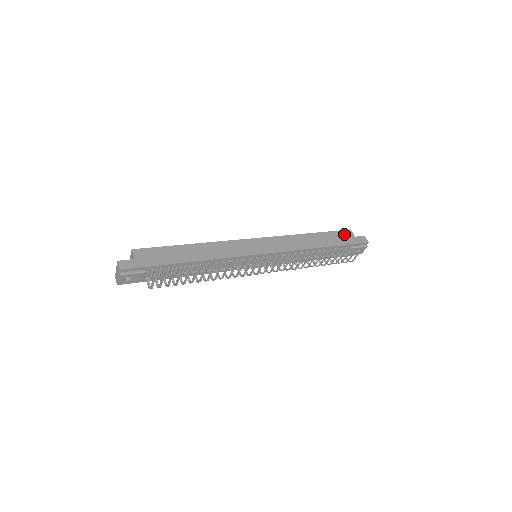
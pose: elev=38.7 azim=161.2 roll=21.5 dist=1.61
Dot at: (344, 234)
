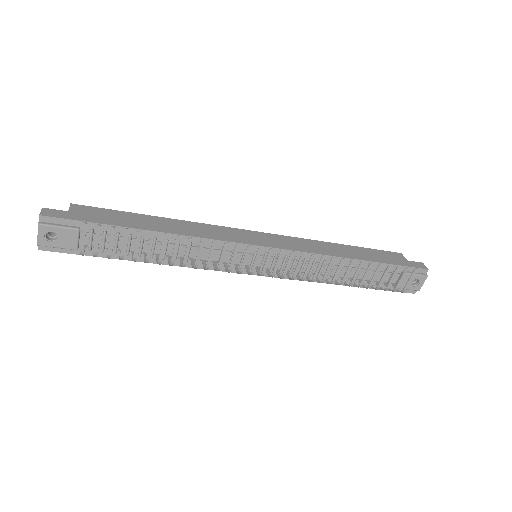
Dot at: (391, 255)
